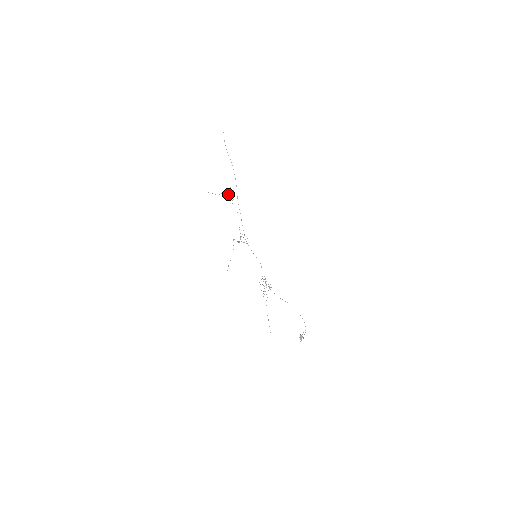
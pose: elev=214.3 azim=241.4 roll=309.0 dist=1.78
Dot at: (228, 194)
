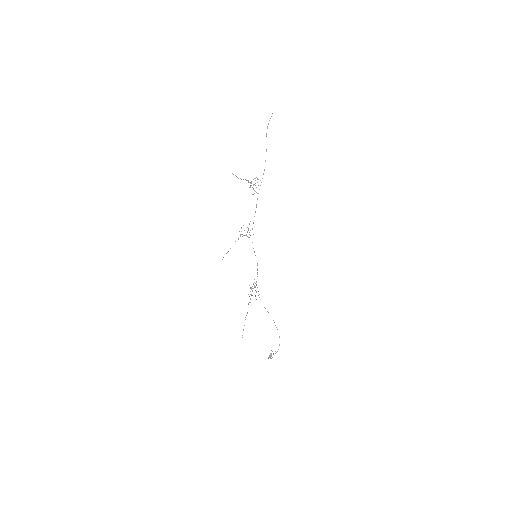
Dot at: (251, 183)
